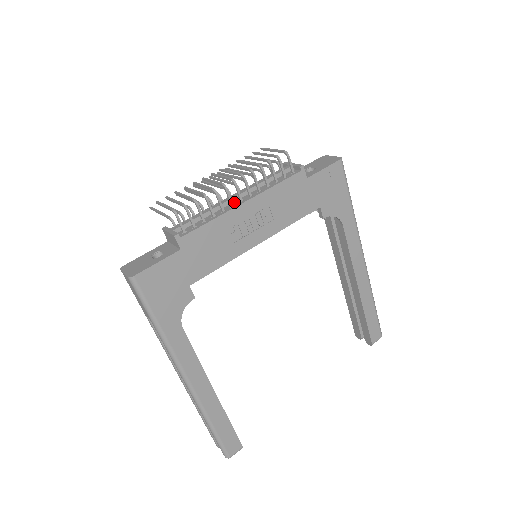
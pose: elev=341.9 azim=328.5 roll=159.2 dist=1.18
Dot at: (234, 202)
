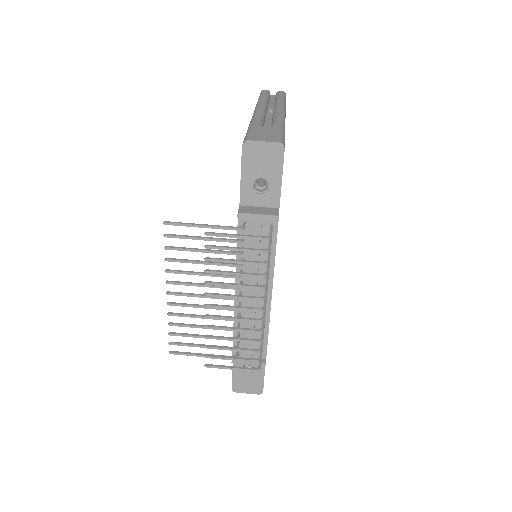
Dot at: occluded
